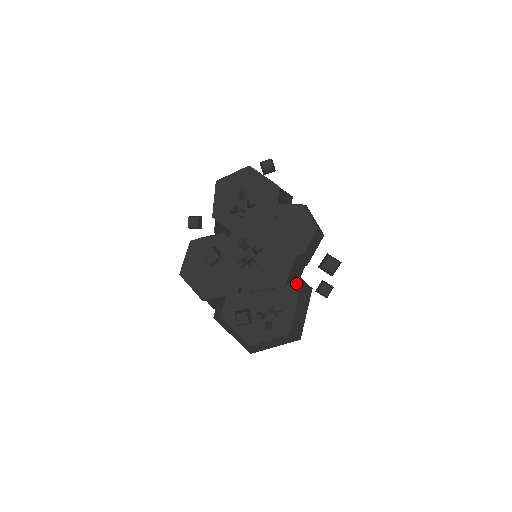
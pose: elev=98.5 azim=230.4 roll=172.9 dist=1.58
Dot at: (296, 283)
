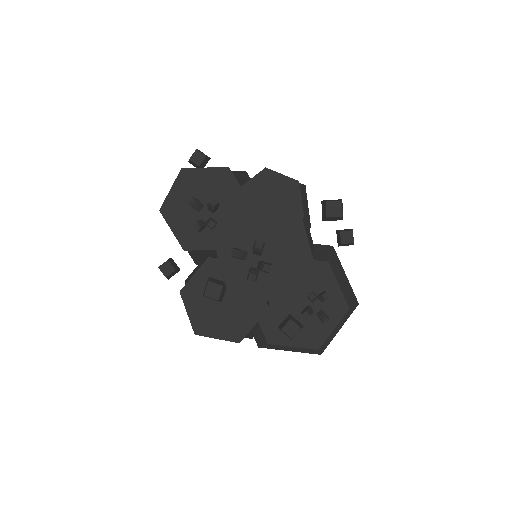
Dot at: (314, 253)
